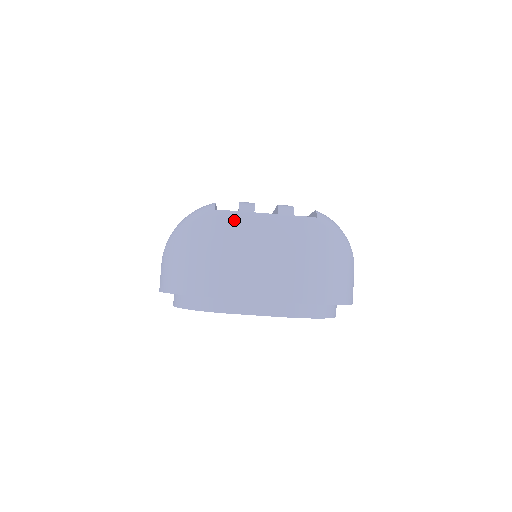
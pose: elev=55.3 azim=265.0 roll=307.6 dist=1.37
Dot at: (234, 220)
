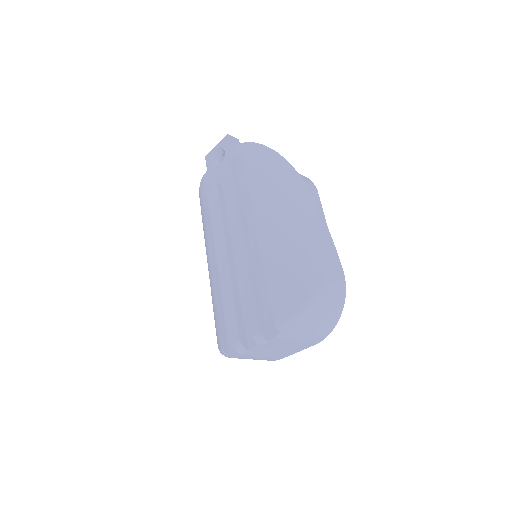
Dot at: (244, 356)
